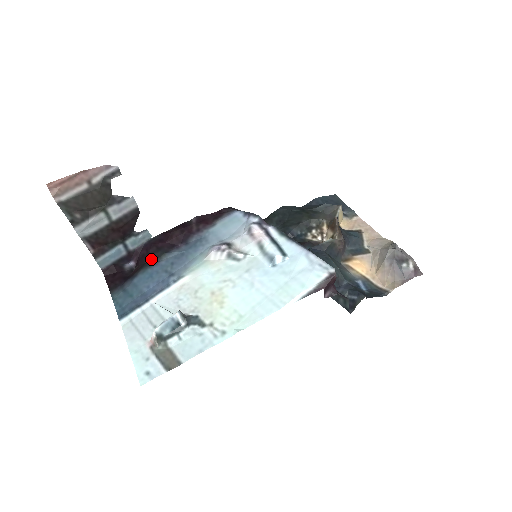
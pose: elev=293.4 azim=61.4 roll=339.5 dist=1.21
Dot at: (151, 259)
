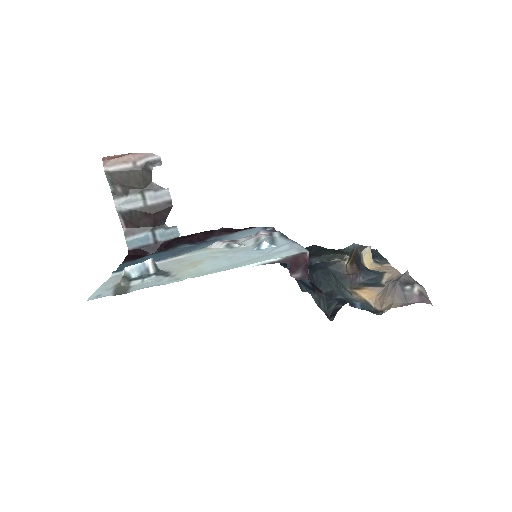
Dot at: (169, 247)
